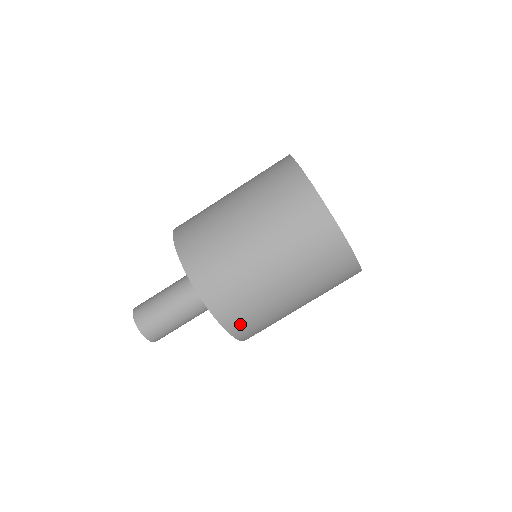
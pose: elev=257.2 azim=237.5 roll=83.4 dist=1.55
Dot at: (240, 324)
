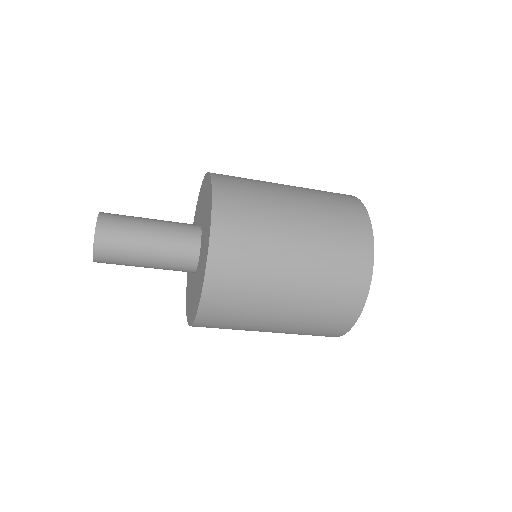
Dot at: occluded
